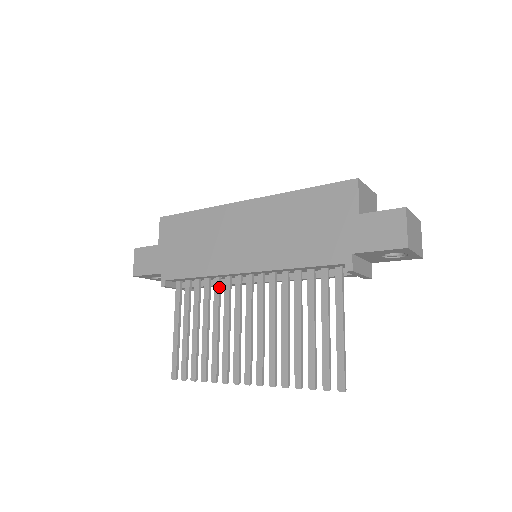
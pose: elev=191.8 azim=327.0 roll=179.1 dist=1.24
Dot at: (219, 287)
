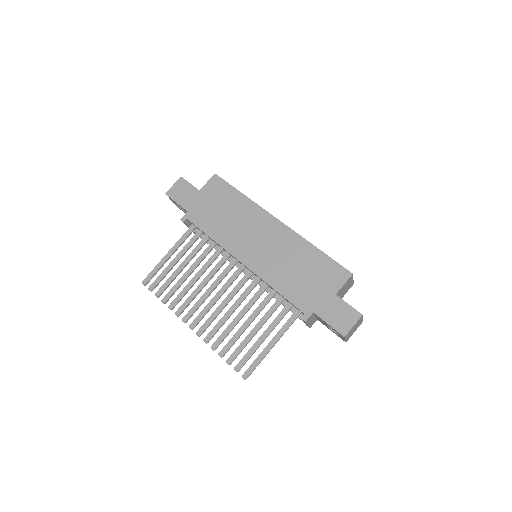
Dot at: (218, 255)
